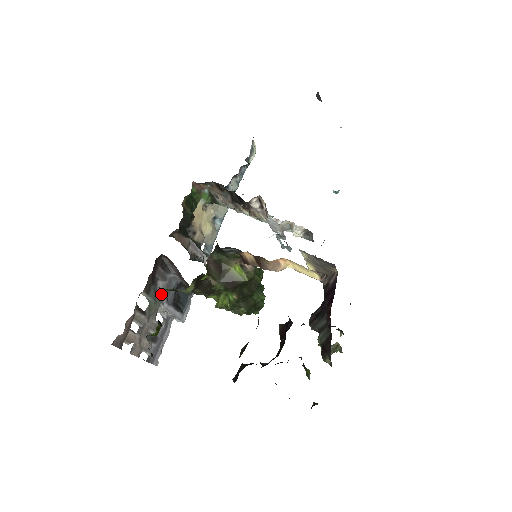
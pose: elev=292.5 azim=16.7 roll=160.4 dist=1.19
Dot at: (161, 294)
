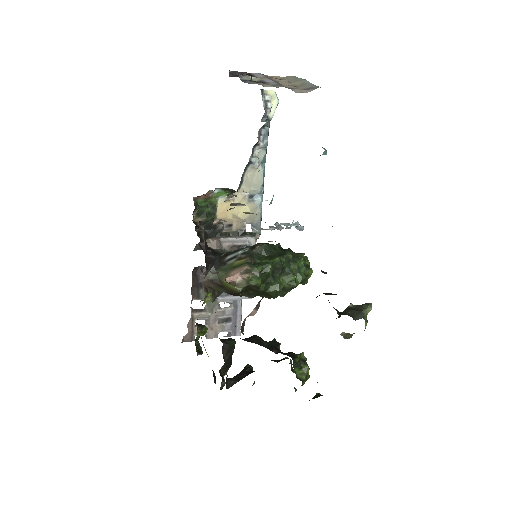
Dot at: occluded
